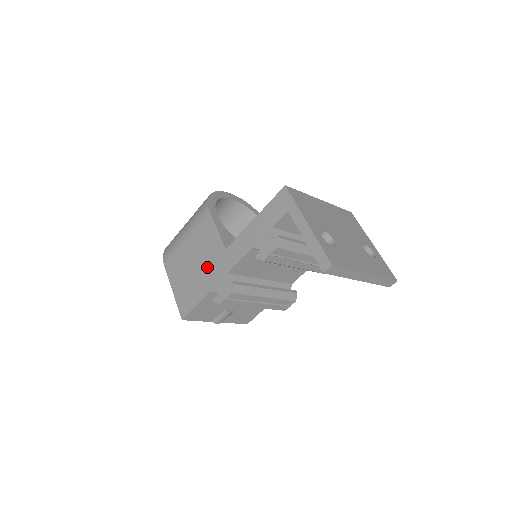
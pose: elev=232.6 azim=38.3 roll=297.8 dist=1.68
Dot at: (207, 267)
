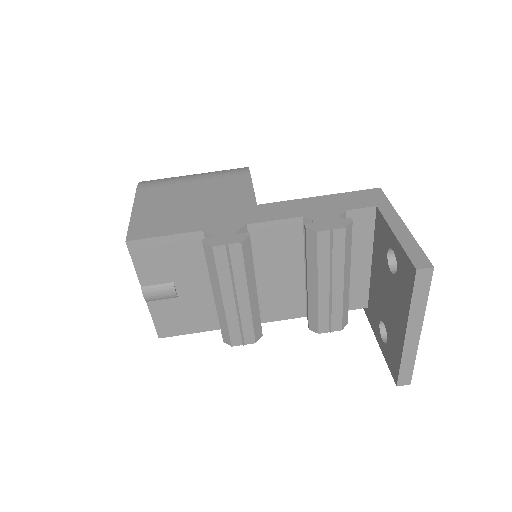
Dot at: (214, 209)
